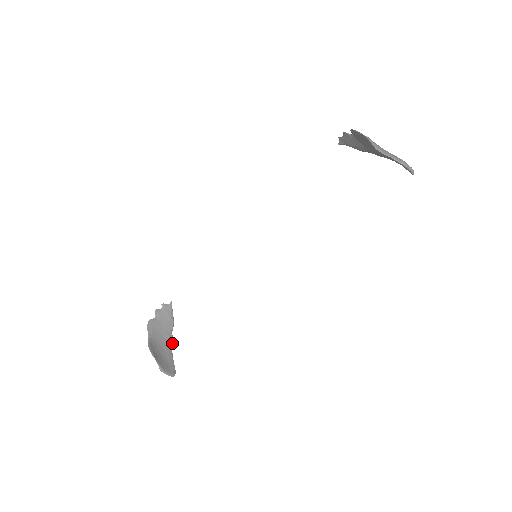
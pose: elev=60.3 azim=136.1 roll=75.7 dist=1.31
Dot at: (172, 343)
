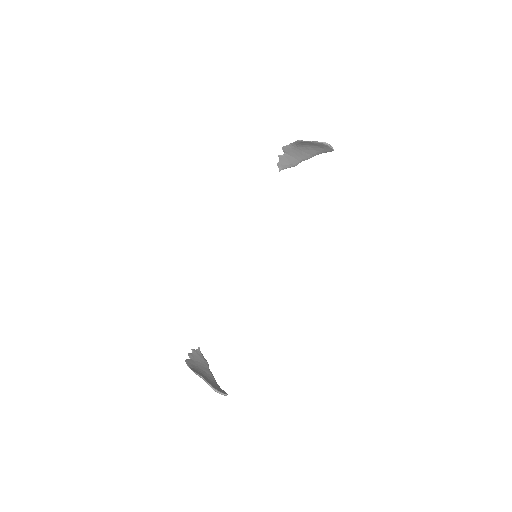
Dot at: (213, 376)
